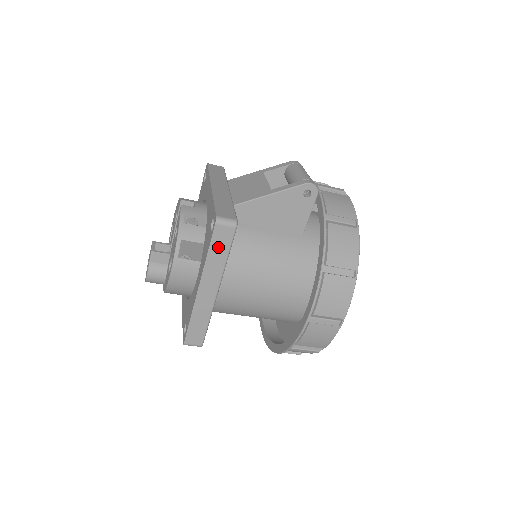
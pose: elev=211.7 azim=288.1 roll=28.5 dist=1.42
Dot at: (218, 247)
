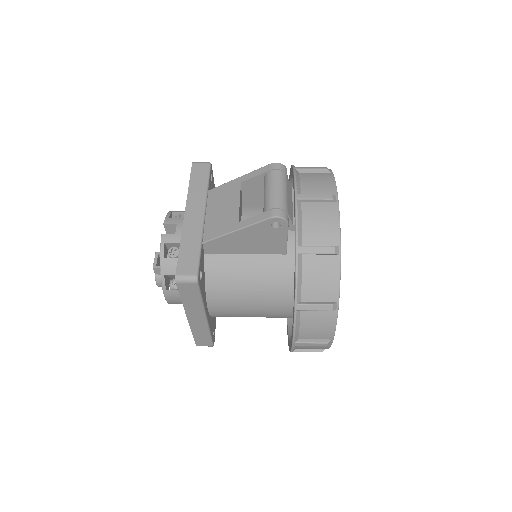
Dot at: (188, 295)
